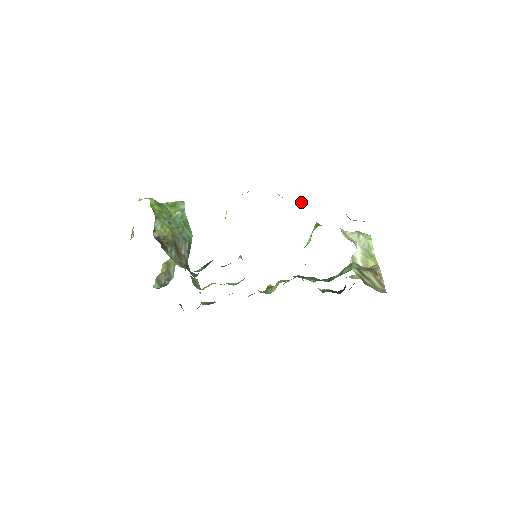
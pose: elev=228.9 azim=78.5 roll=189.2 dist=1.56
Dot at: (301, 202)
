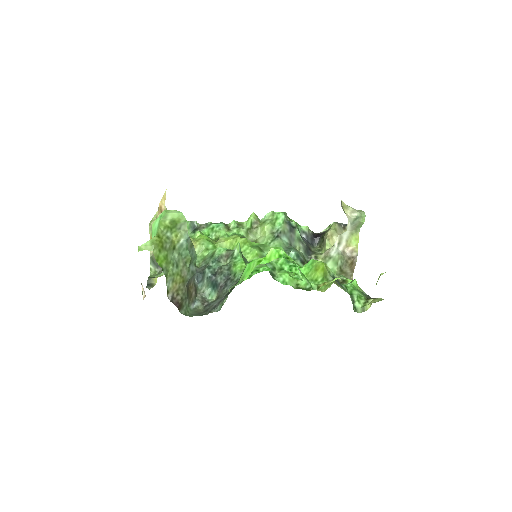
Dot at: occluded
